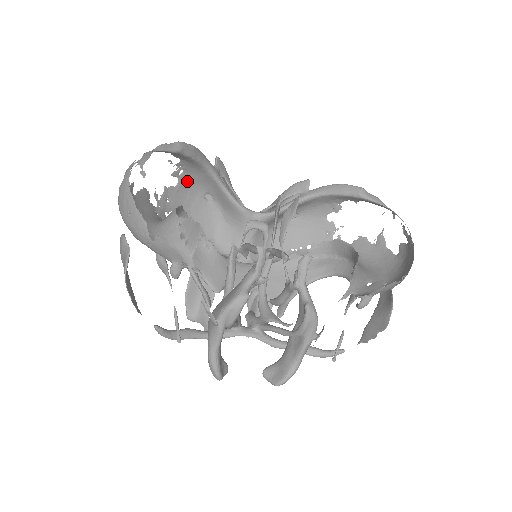
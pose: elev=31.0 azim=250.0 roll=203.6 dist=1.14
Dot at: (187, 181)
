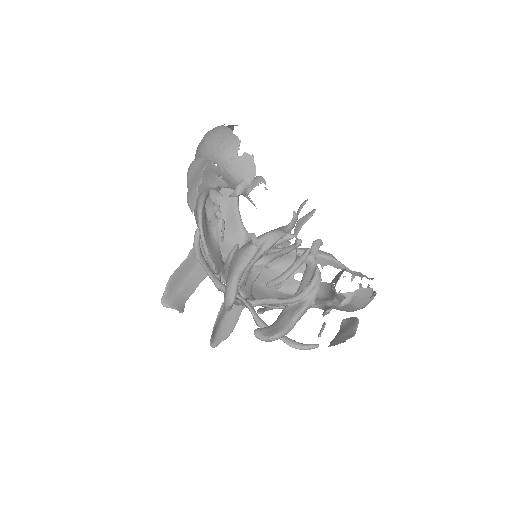
Dot at: occluded
